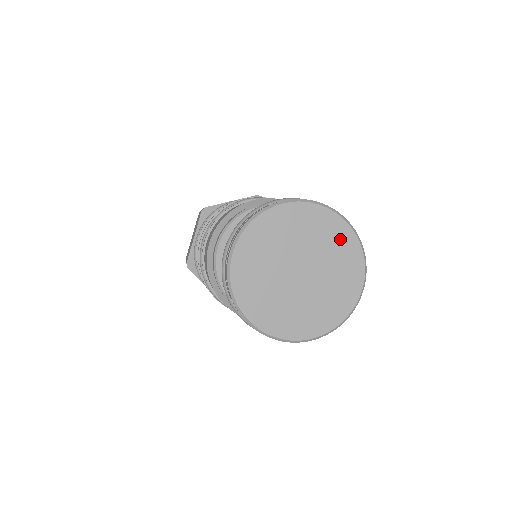
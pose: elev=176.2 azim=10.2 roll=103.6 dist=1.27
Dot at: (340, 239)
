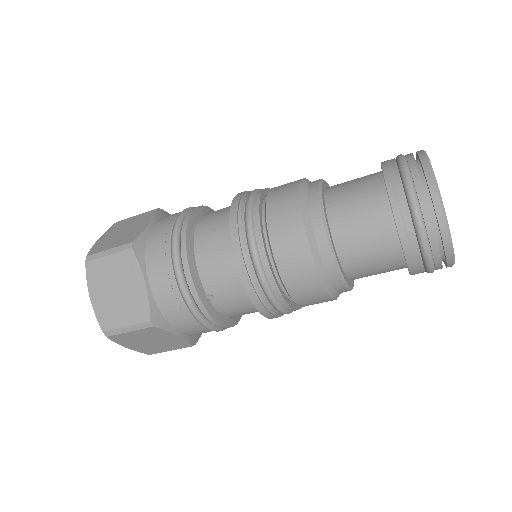
Dot at: occluded
